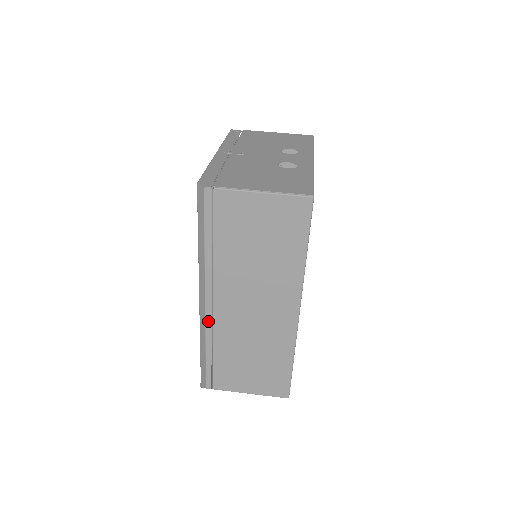
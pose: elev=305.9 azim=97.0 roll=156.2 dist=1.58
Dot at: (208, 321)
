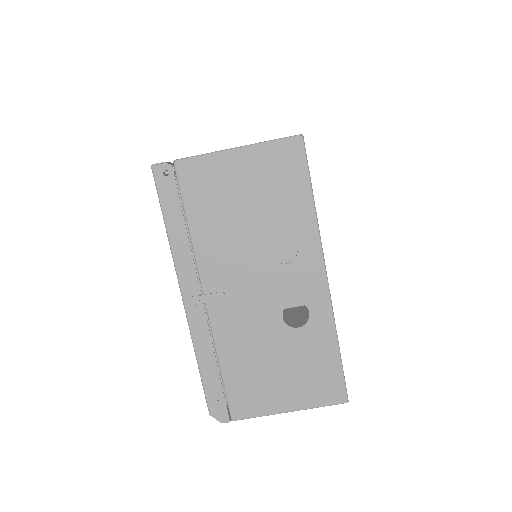
Dot at: occluded
